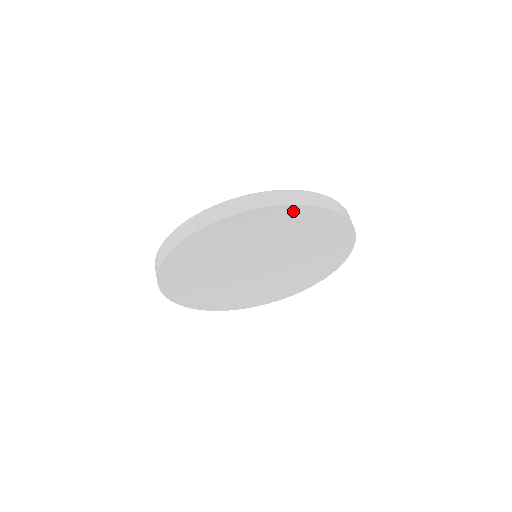
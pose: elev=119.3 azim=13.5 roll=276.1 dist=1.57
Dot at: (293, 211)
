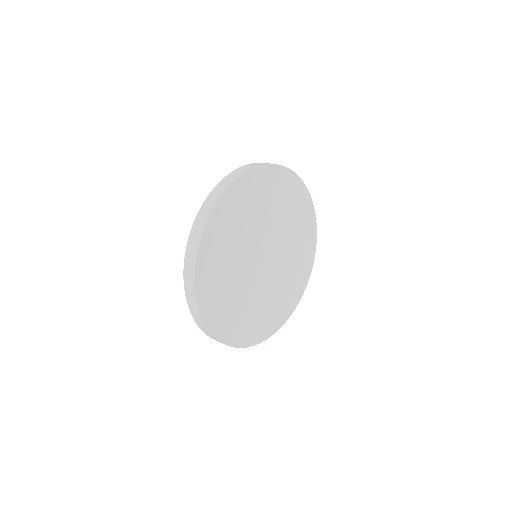
Dot at: (226, 201)
